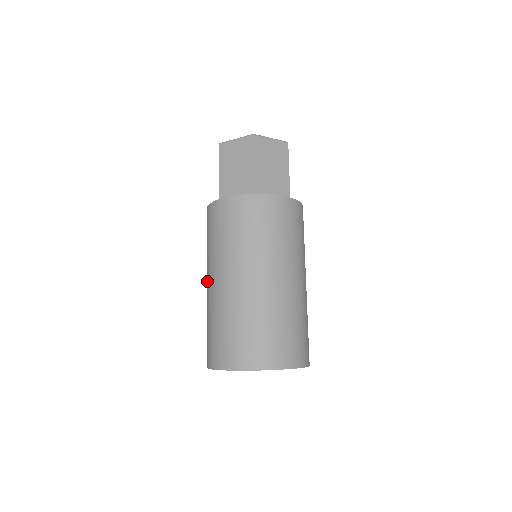
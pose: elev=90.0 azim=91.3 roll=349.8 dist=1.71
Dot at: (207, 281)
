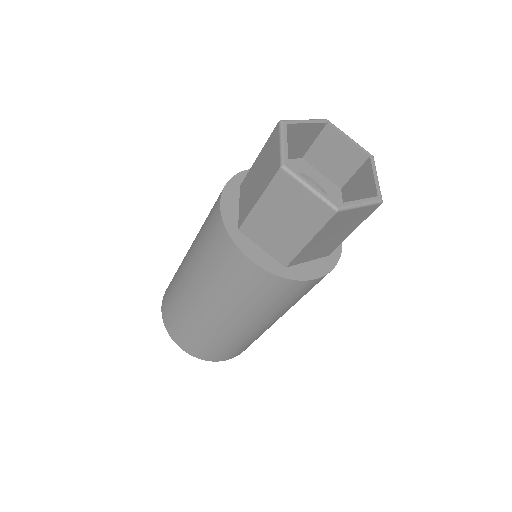
Dot at: (187, 269)
